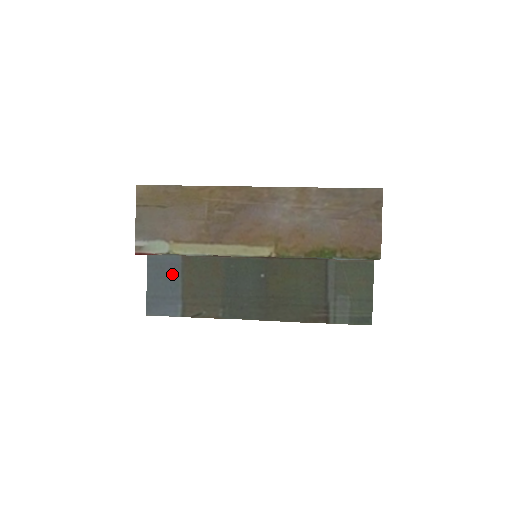
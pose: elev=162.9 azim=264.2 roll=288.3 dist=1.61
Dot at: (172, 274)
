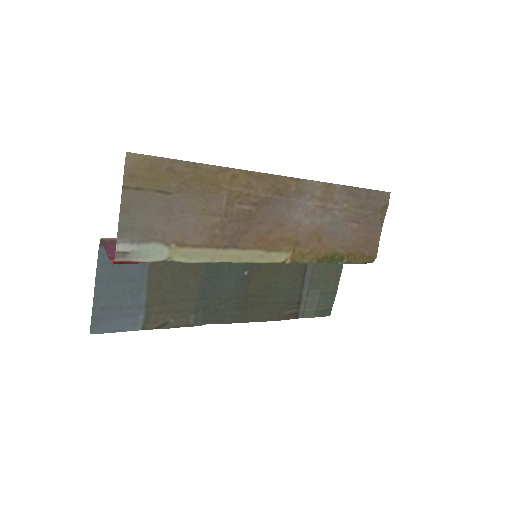
Dot at: (134, 275)
